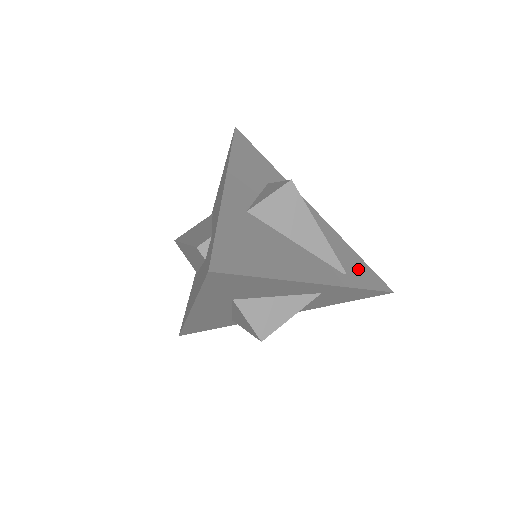
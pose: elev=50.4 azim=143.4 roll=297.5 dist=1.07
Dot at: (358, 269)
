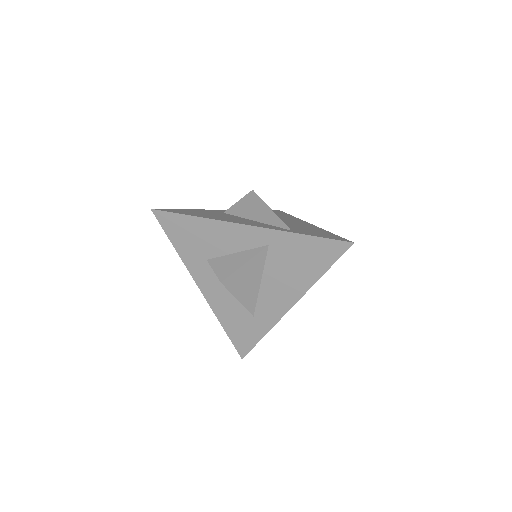
Dot at: (316, 233)
